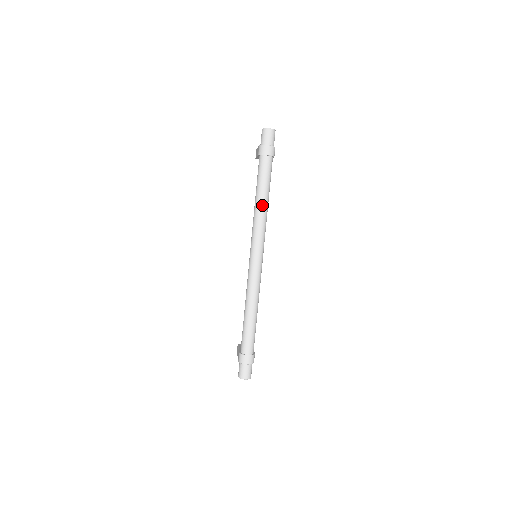
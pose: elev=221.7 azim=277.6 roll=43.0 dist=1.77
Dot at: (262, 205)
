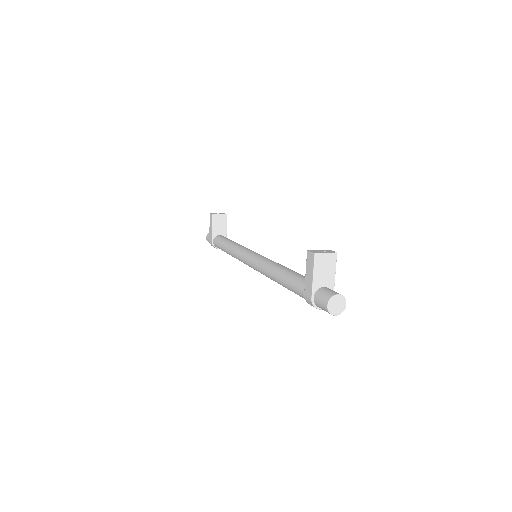
Dot at: occluded
